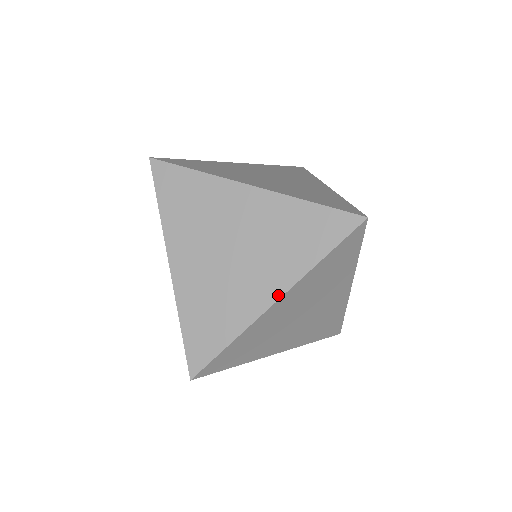
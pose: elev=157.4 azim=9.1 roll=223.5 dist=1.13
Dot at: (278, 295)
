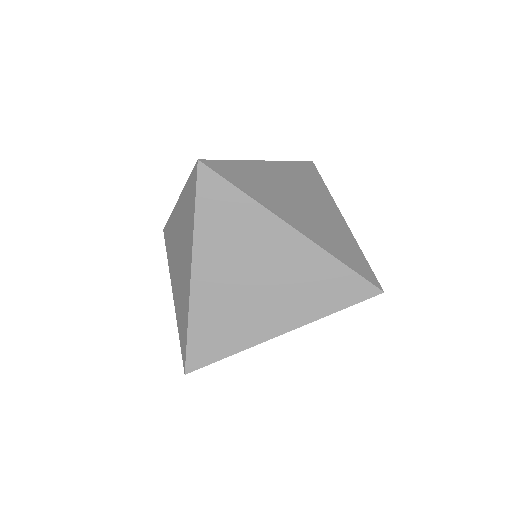
Dot at: (190, 267)
